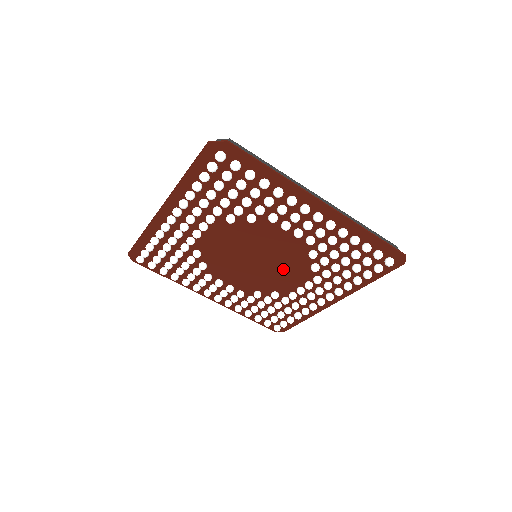
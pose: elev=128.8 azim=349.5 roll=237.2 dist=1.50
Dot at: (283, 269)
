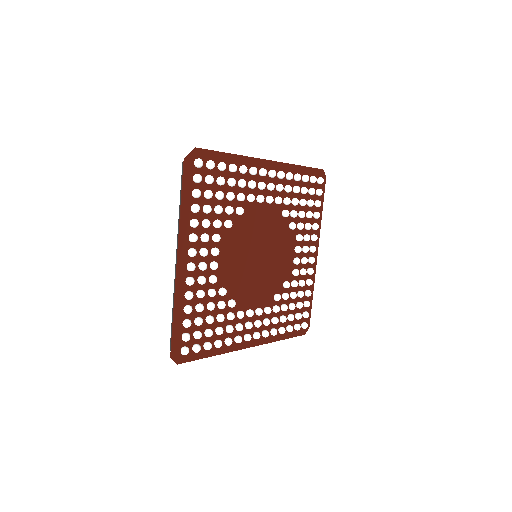
Dot at: (277, 250)
